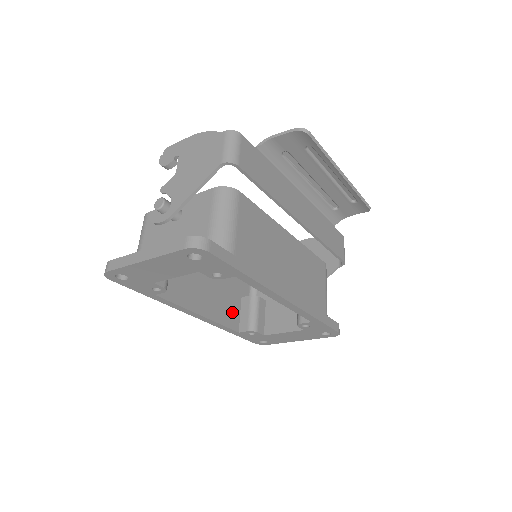
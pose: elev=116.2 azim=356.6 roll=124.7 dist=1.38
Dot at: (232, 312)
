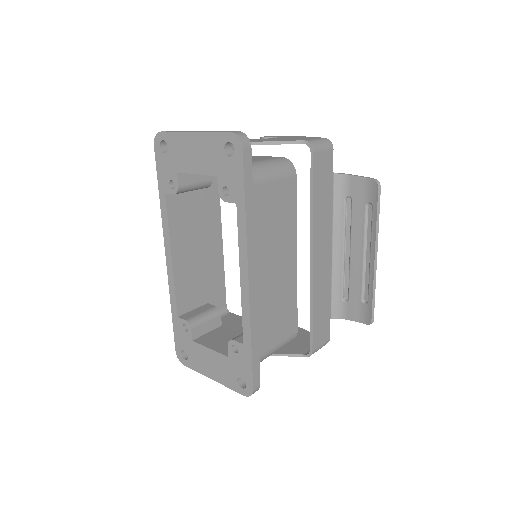
Dot at: (191, 298)
